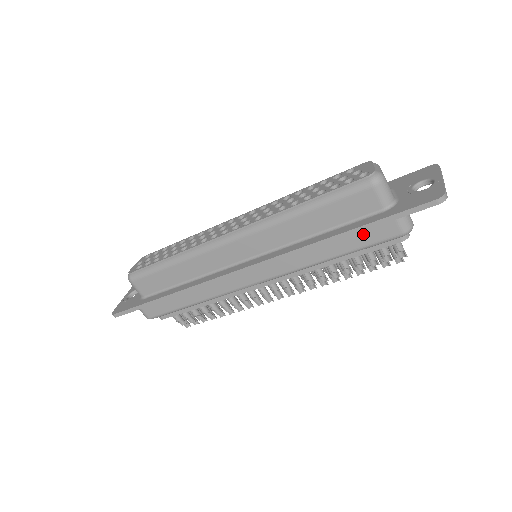
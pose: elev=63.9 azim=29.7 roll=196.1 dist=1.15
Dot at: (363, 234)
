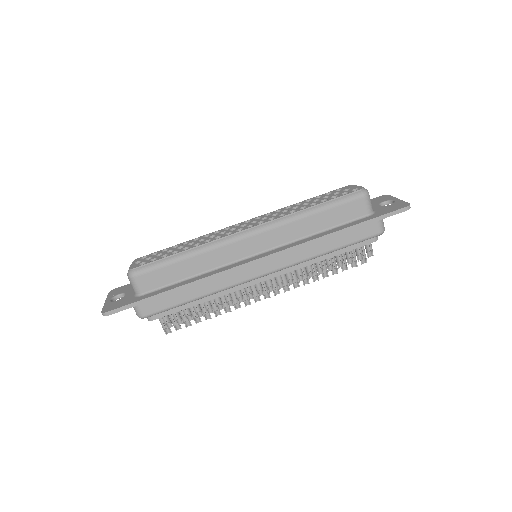
Dot at: (355, 232)
